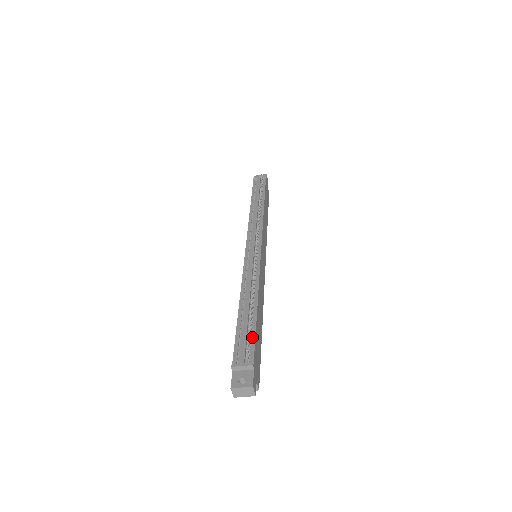
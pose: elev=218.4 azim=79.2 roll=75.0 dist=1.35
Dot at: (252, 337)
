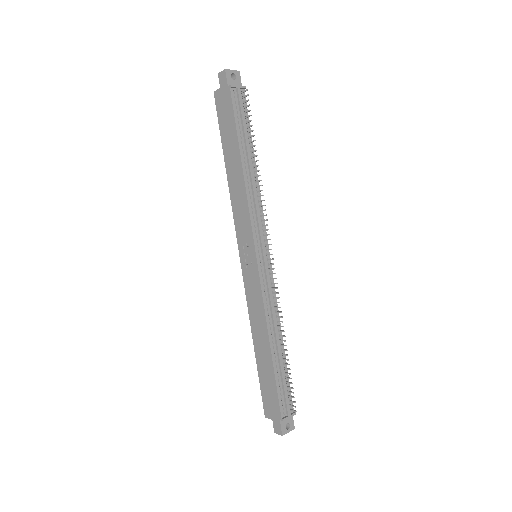
Dot at: (288, 384)
